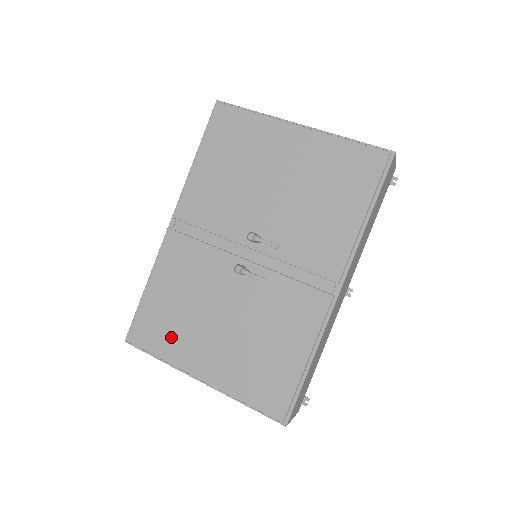
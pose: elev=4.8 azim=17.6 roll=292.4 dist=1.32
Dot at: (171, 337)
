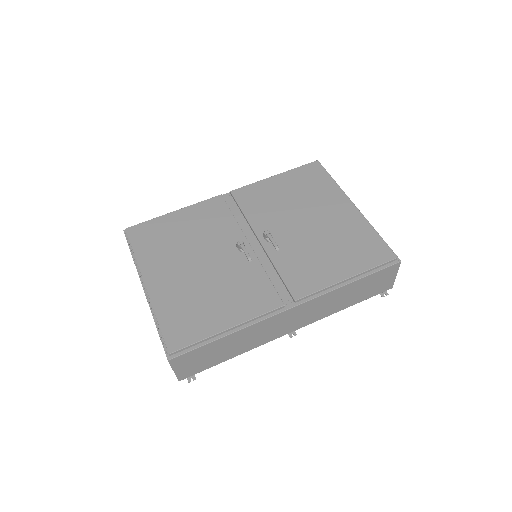
Dot at: (156, 248)
